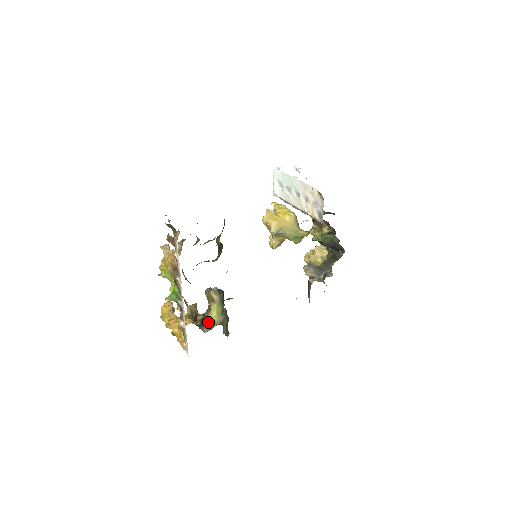
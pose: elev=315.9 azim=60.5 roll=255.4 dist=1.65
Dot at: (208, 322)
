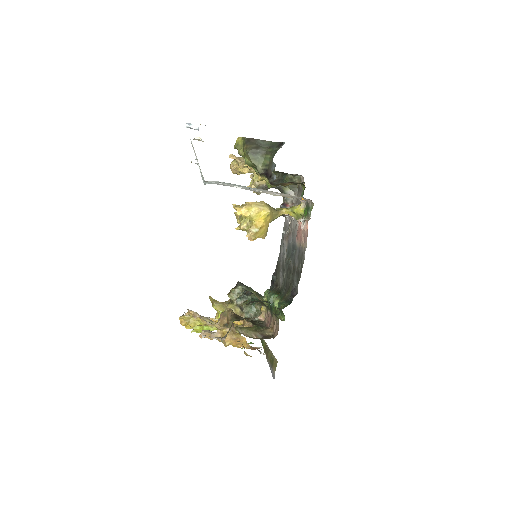
Dot at: occluded
